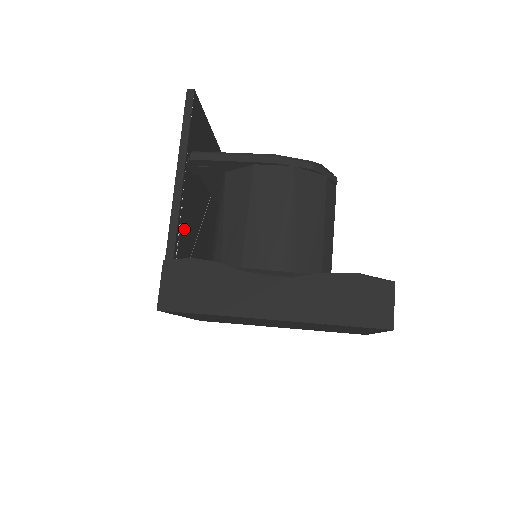
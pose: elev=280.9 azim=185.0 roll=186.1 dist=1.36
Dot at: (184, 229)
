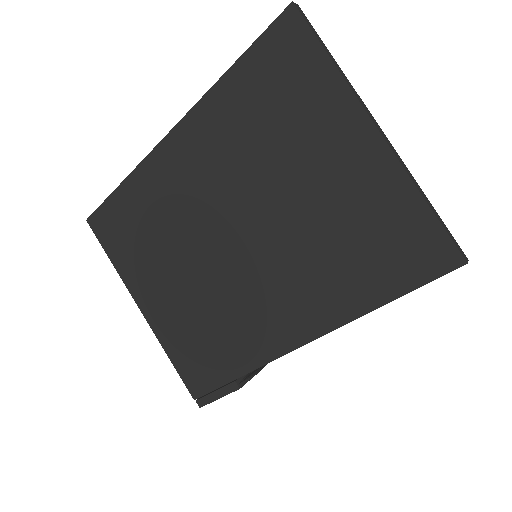
Dot at: occluded
